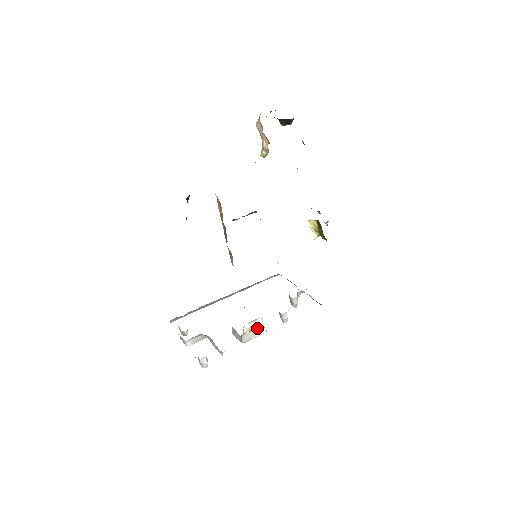
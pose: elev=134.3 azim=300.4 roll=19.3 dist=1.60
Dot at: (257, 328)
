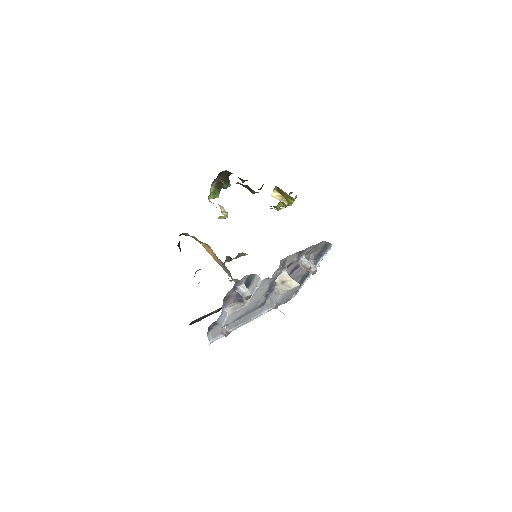
Dot at: (288, 281)
